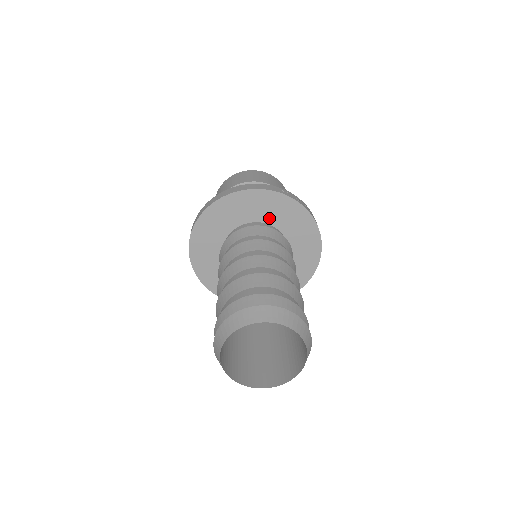
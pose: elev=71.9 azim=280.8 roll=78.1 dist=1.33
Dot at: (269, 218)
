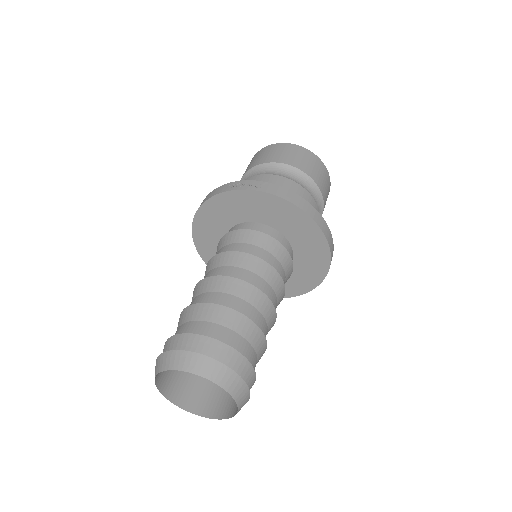
Dot at: (238, 217)
